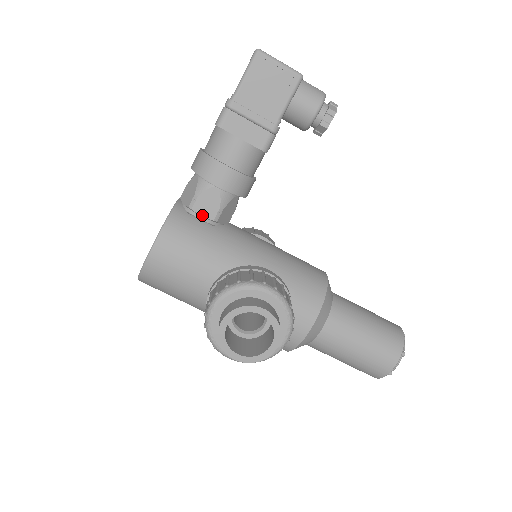
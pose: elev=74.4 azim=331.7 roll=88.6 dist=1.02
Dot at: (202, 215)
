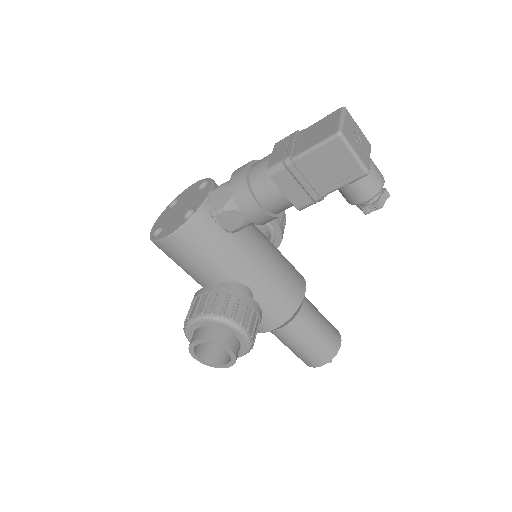
Dot at: (222, 224)
